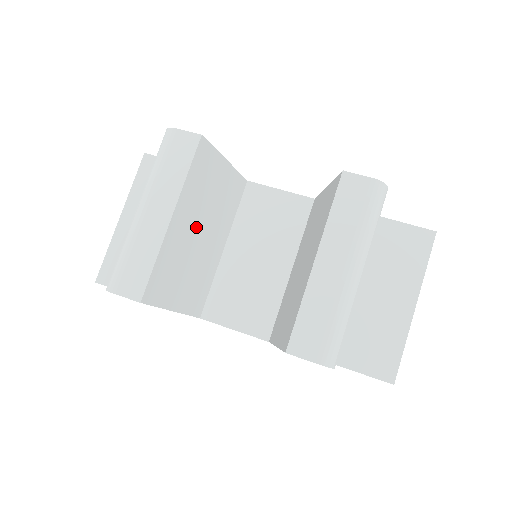
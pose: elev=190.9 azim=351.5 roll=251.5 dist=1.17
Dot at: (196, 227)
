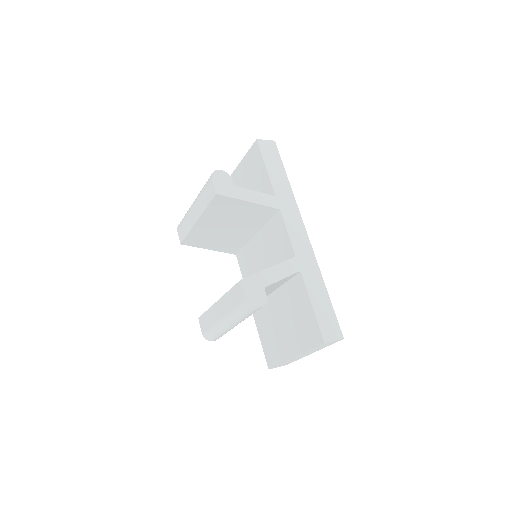
Dot at: (222, 225)
